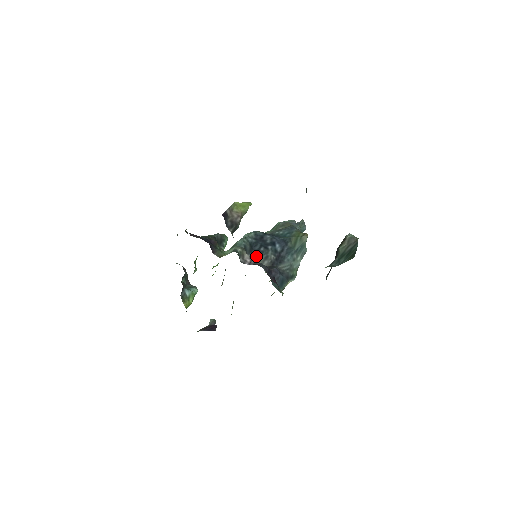
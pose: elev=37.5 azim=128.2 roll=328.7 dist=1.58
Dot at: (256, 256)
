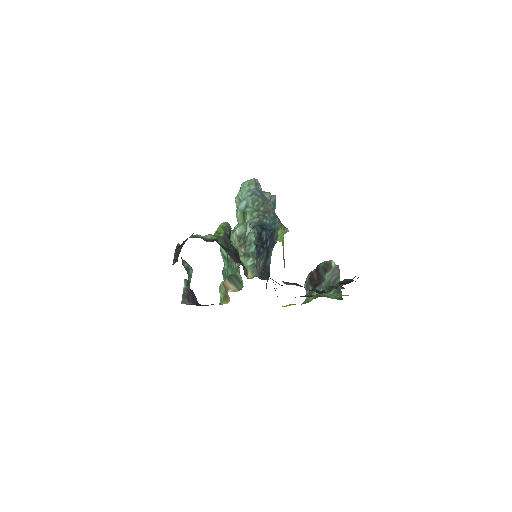
Dot at: (258, 258)
